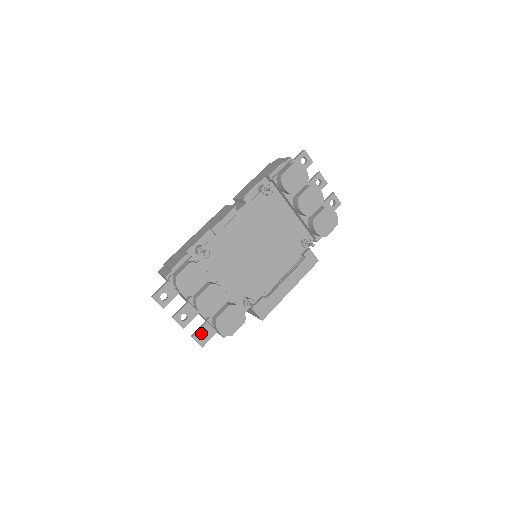
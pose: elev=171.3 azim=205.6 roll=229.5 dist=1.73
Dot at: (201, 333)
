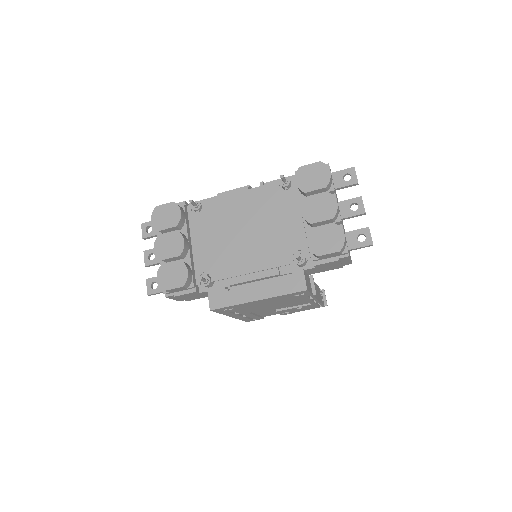
Dot at: (155, 281)
